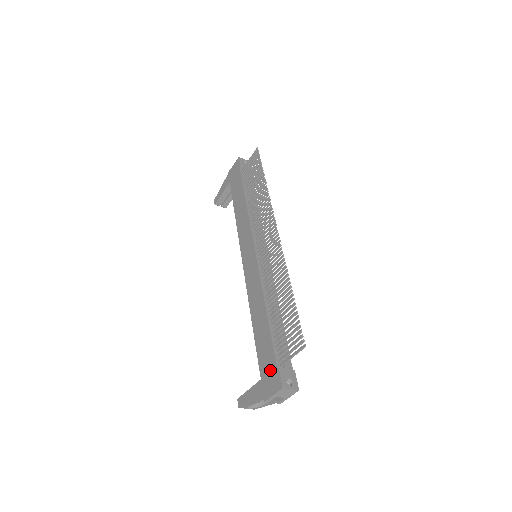
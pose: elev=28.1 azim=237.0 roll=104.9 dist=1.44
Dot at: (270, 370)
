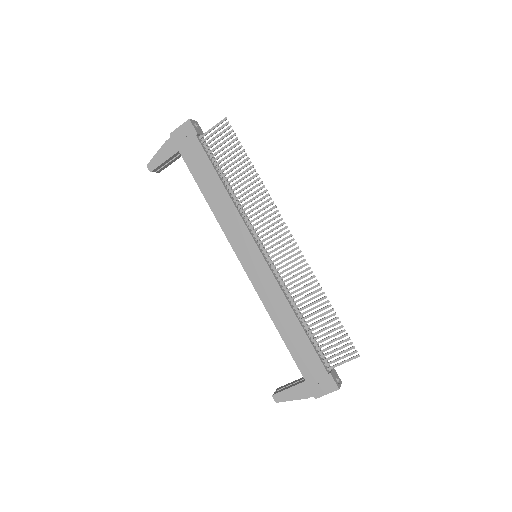
Dot at: (318, 374)
